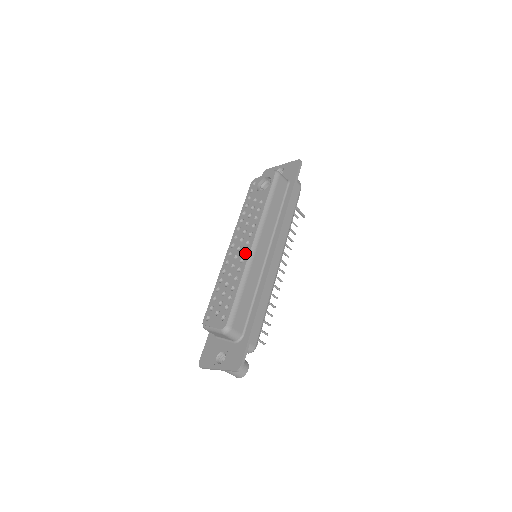
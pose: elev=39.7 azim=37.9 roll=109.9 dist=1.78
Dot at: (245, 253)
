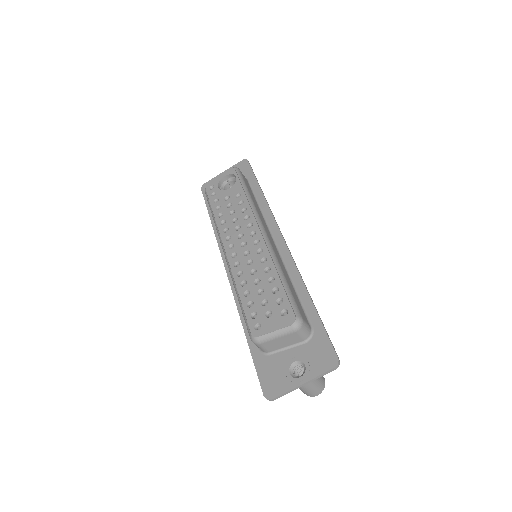
Dot at: occluded
